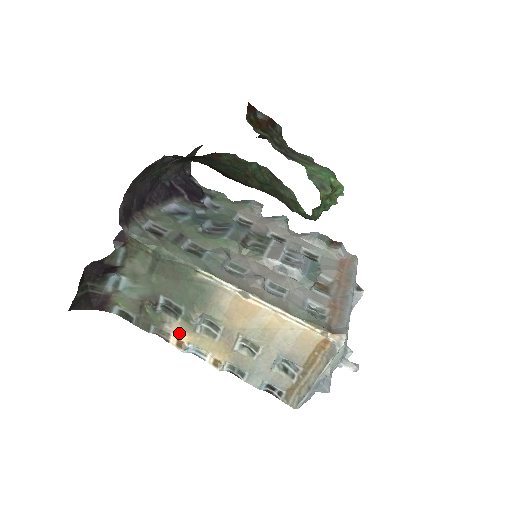
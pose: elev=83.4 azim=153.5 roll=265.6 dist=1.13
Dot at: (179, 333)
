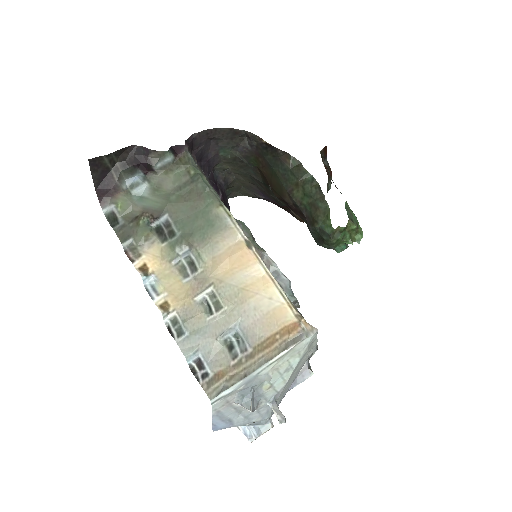
Dot at: (152, 258)
